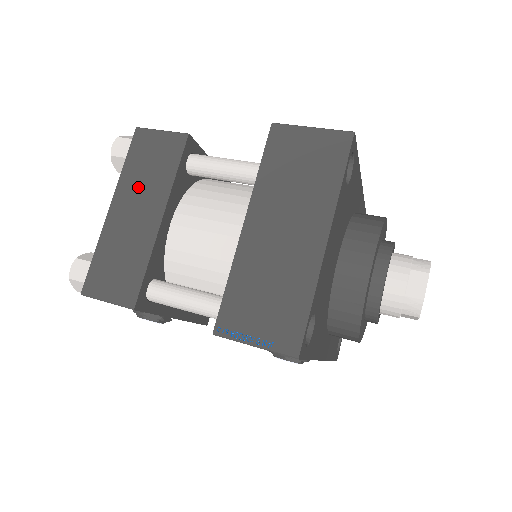
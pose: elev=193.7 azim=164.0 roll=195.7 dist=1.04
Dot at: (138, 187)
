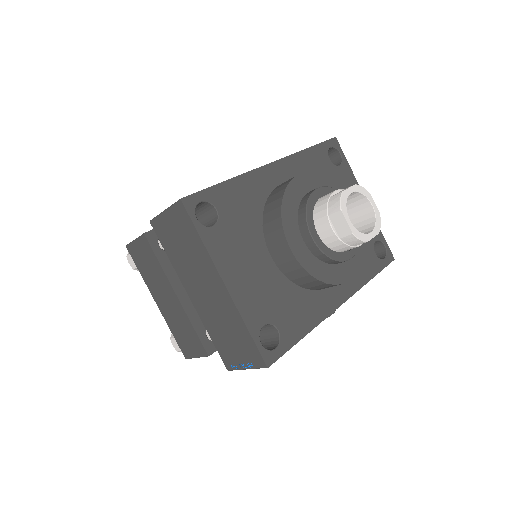
Dot at: (154, 283)
